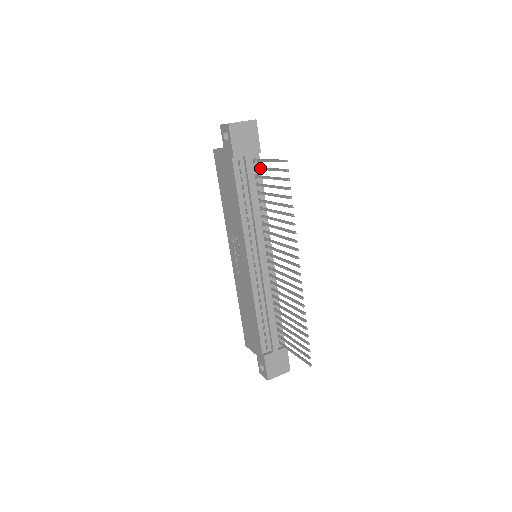
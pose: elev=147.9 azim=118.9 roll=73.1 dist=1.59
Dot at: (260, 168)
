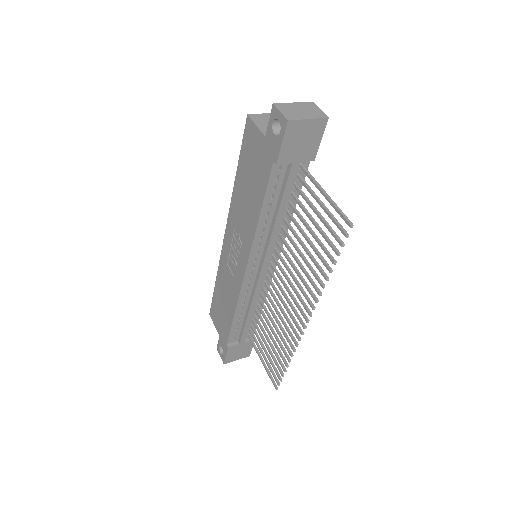
Dot at: (306, 186)
